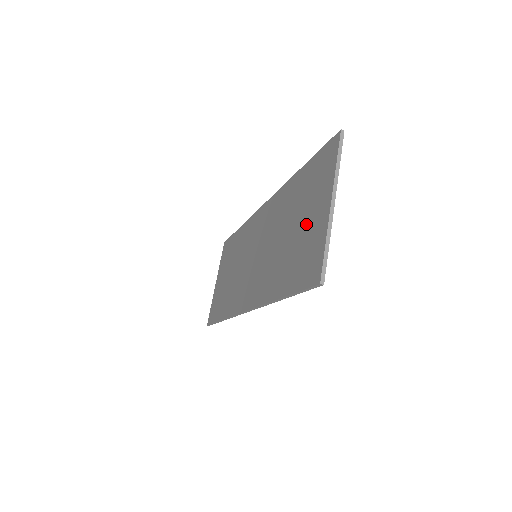
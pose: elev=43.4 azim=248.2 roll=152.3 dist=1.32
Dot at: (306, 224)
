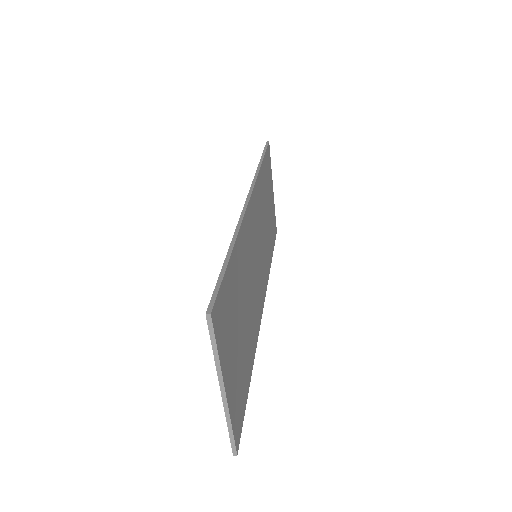
Dot at: occluded
